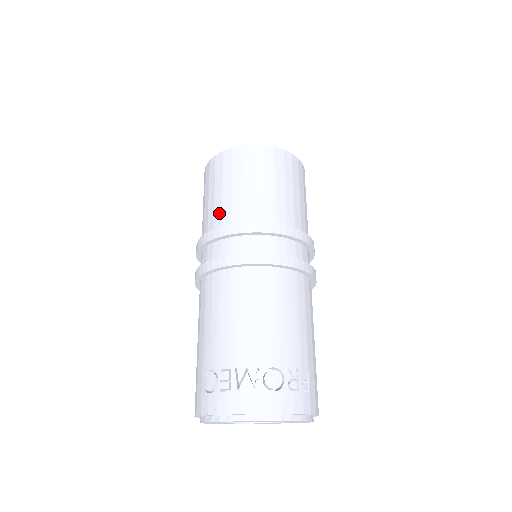
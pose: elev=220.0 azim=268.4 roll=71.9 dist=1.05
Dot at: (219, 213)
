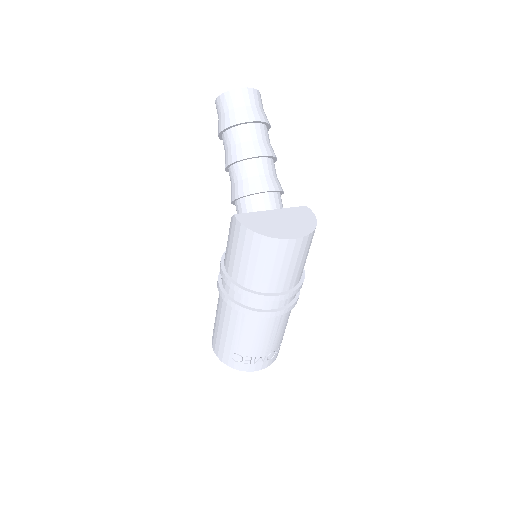
Dot at: (259, 281)
